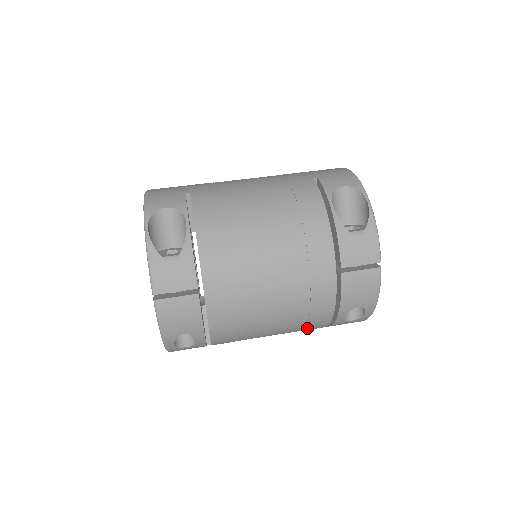
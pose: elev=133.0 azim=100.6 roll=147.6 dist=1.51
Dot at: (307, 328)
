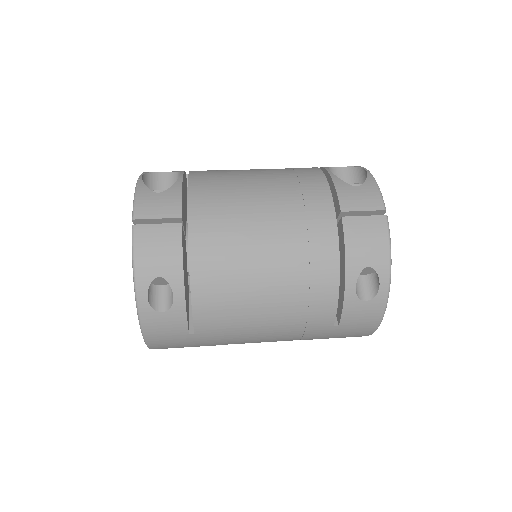
Dot at: (311, 306)
